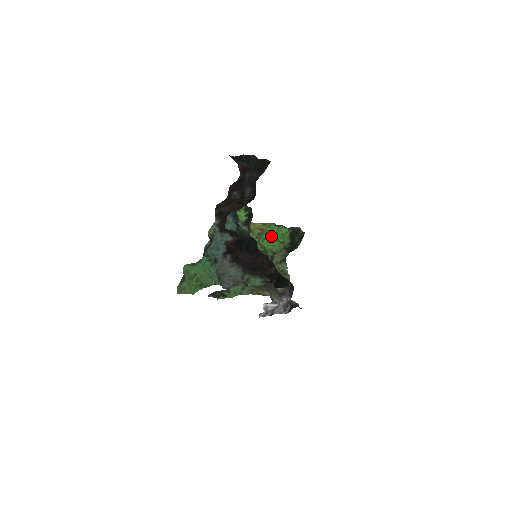
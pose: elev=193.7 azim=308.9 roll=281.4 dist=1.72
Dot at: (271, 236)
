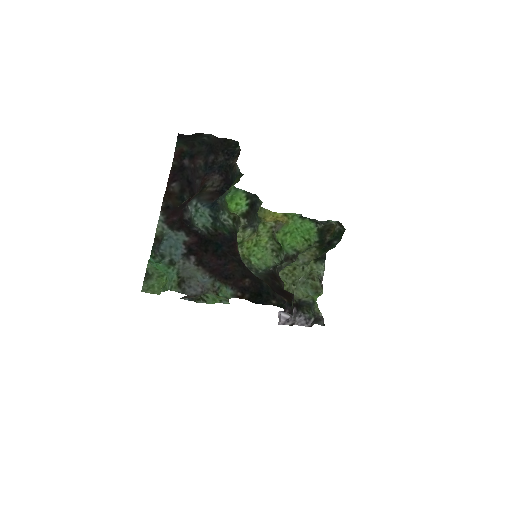
Dot at: (295, 230)
